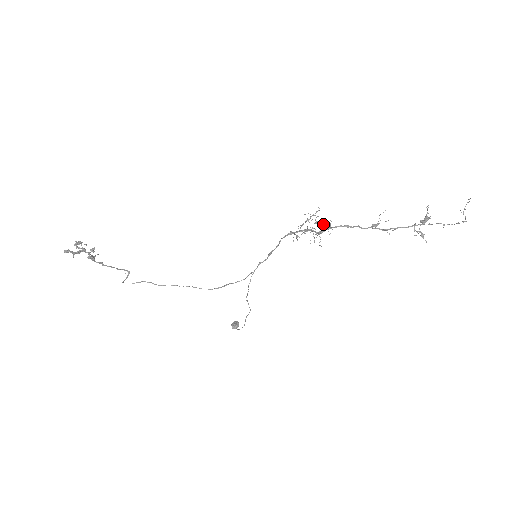
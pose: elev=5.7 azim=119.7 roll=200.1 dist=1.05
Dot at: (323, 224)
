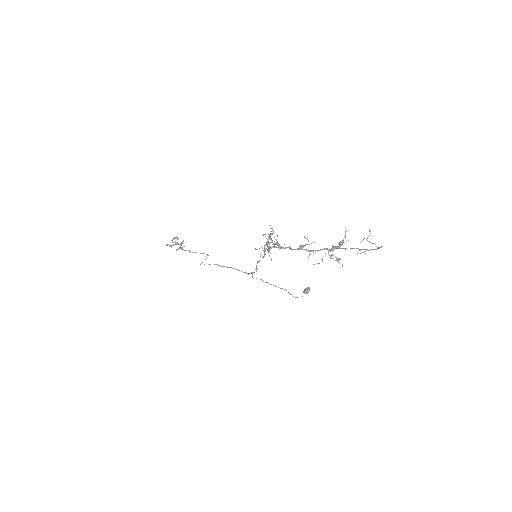
Dot at: (274, 241)
